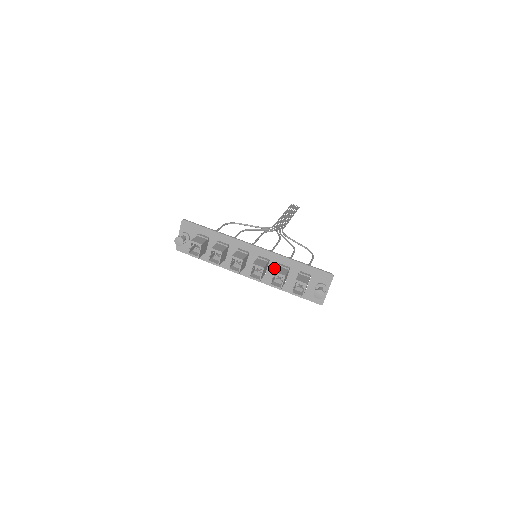
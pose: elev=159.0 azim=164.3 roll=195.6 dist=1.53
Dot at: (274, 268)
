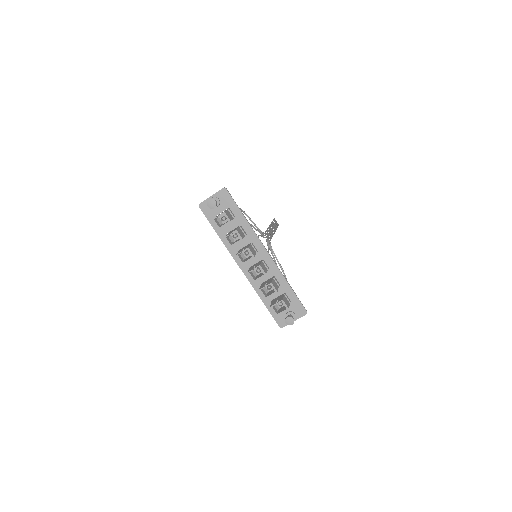
Dot at: (267, 277)
